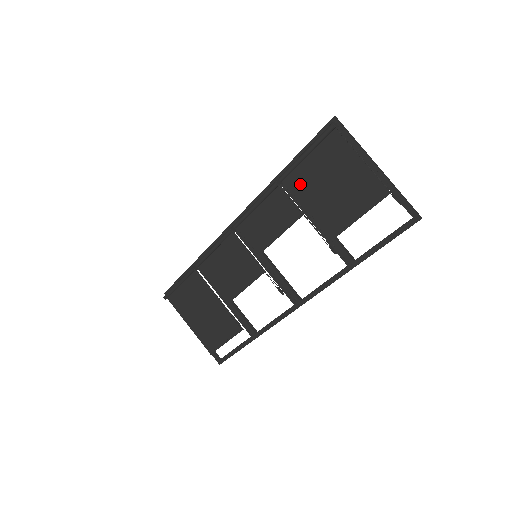
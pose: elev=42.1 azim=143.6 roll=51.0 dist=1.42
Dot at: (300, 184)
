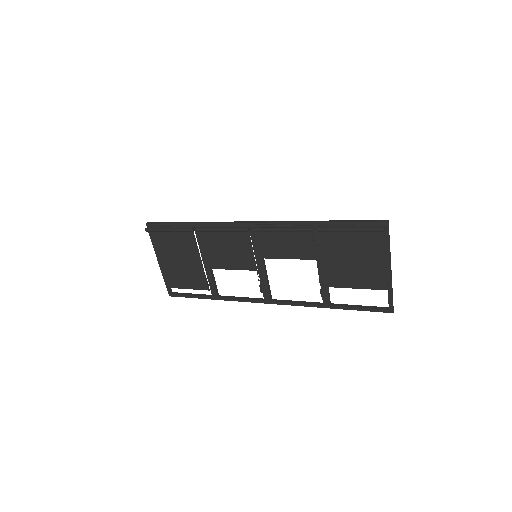
Dot at: (329, 242)
